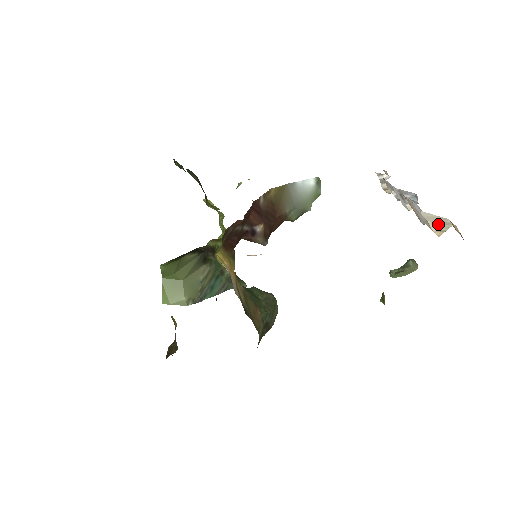
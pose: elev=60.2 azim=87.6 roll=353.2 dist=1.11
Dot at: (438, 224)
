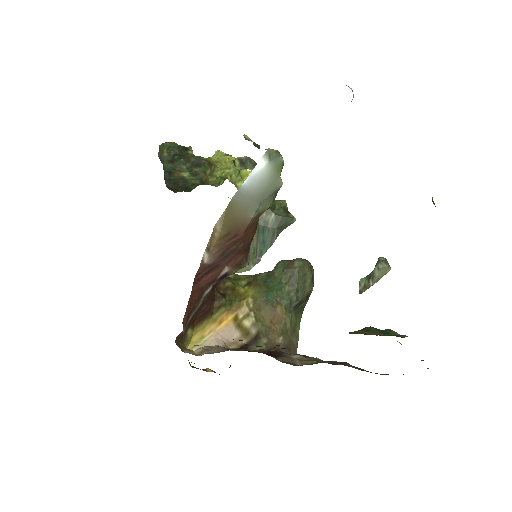
Dot at: occluded
